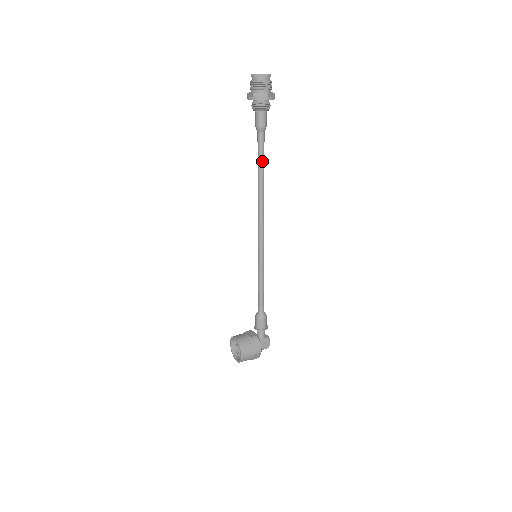
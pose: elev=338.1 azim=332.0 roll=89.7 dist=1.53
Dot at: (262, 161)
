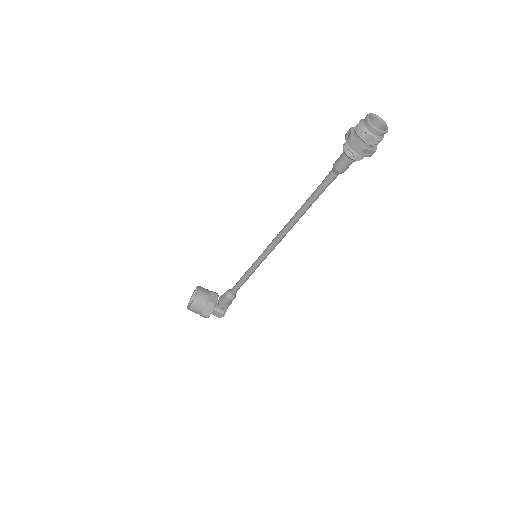
Dot at: (316, 196)
